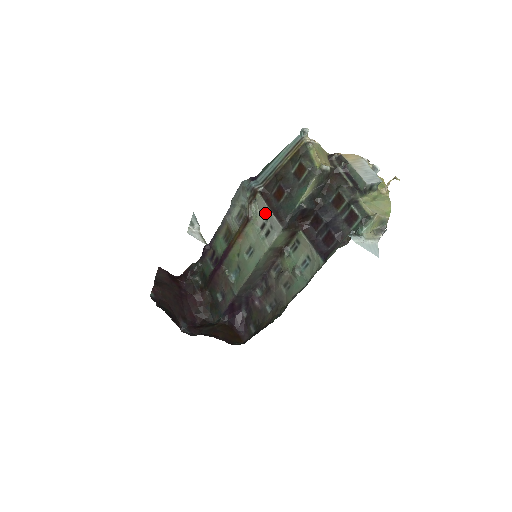
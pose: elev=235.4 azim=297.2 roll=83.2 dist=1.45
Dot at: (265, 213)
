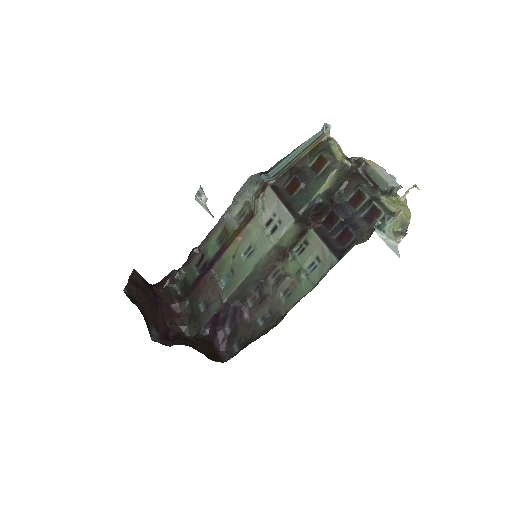
Dot at: (274, 207)
